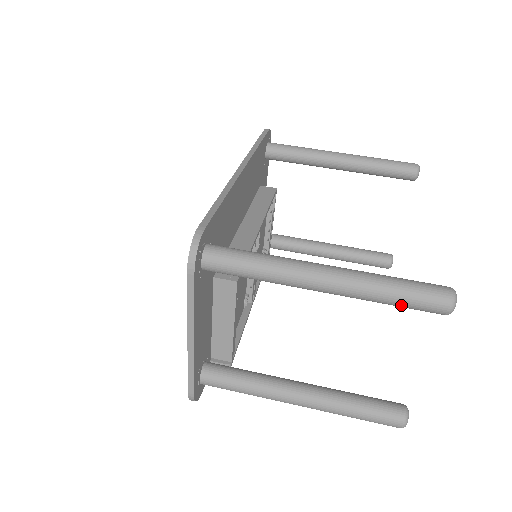
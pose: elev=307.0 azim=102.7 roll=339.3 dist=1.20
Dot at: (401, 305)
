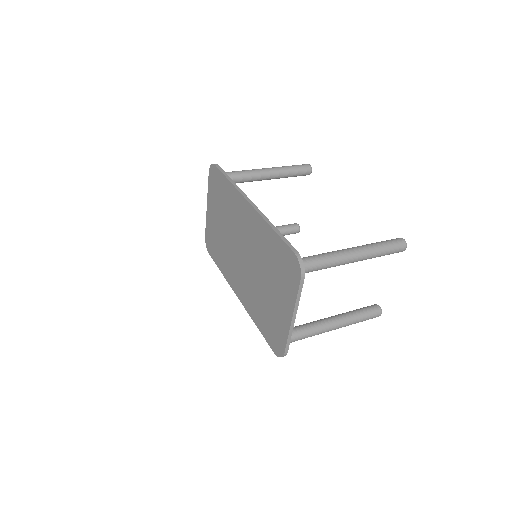
Dot at: (387, 254)
